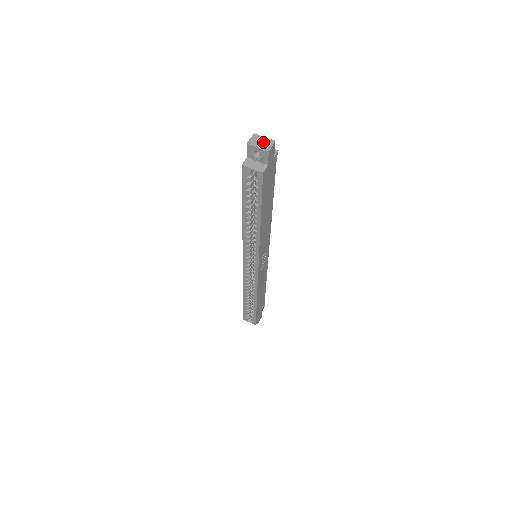
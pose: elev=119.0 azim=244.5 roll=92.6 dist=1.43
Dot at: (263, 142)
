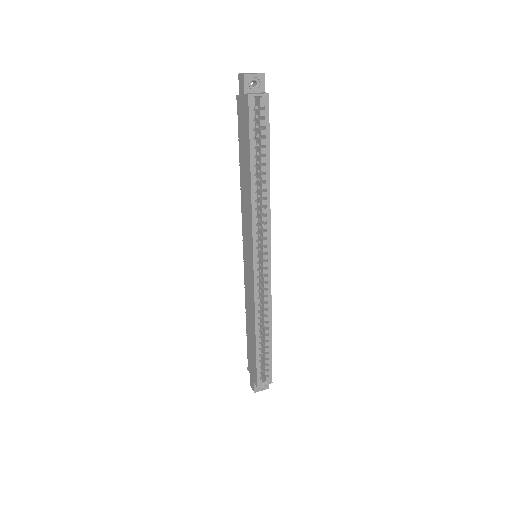
Dot at: (252, 73)
